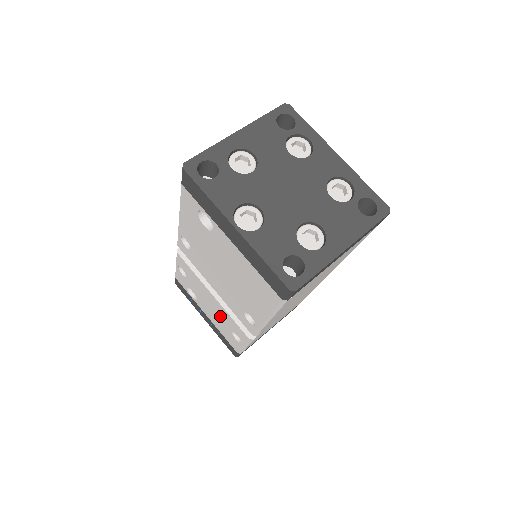
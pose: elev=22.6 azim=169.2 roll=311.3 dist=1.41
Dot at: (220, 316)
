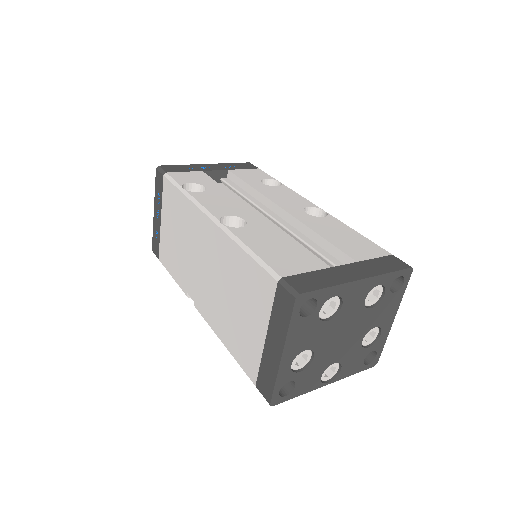
Dot at: occluded
